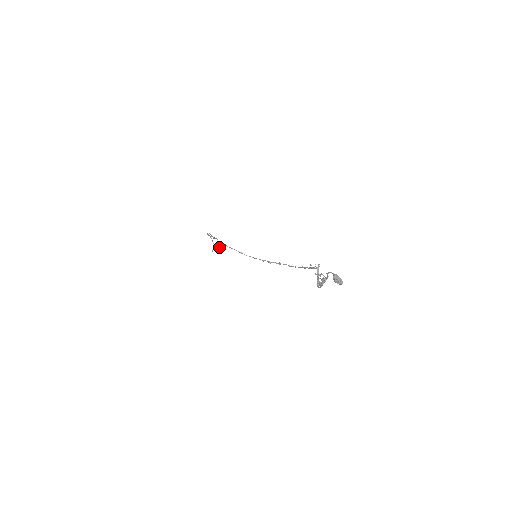
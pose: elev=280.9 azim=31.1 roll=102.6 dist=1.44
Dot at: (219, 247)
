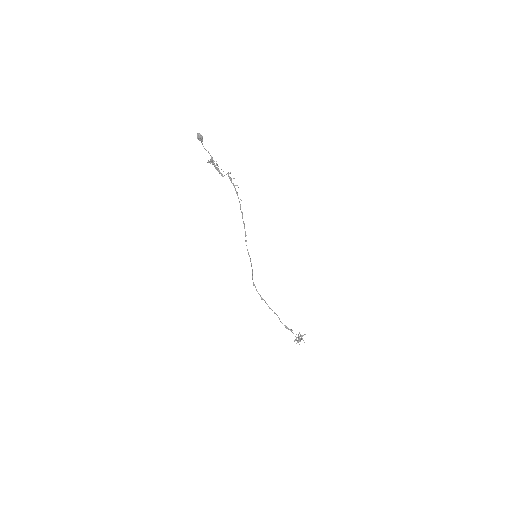
Dot at: occluded
